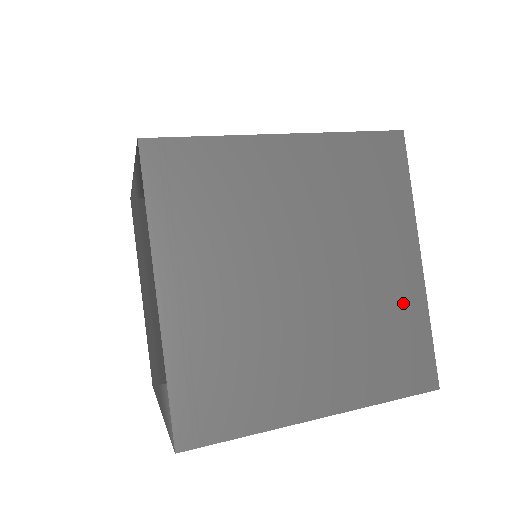
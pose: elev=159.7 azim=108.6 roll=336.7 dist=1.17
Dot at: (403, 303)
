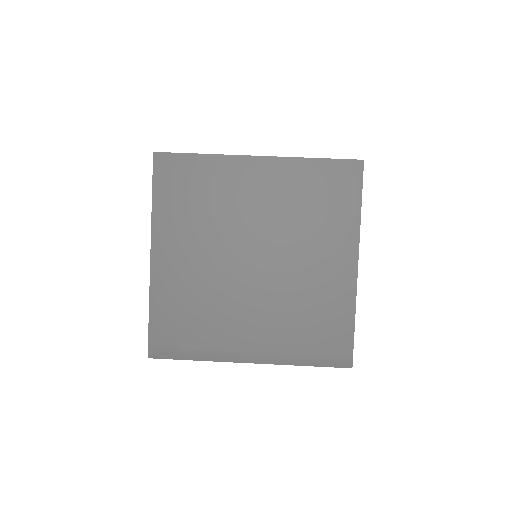
Dot at: occluded
